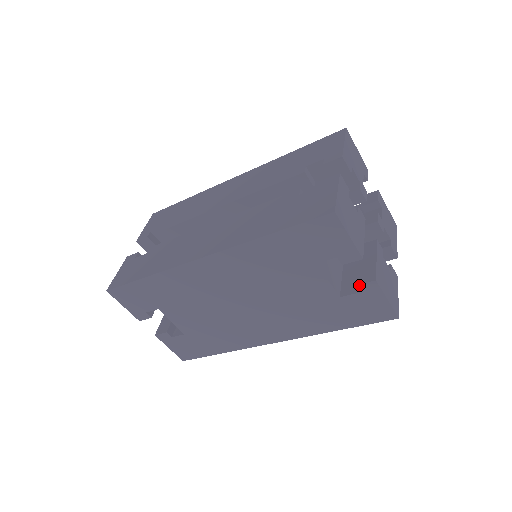
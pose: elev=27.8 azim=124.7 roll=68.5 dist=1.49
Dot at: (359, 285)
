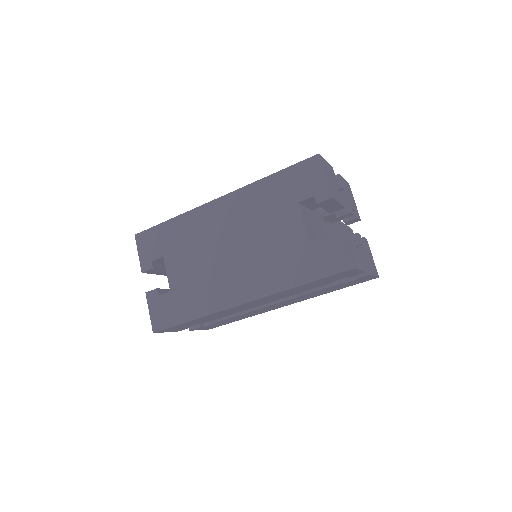
Dot at: (326, 226)
